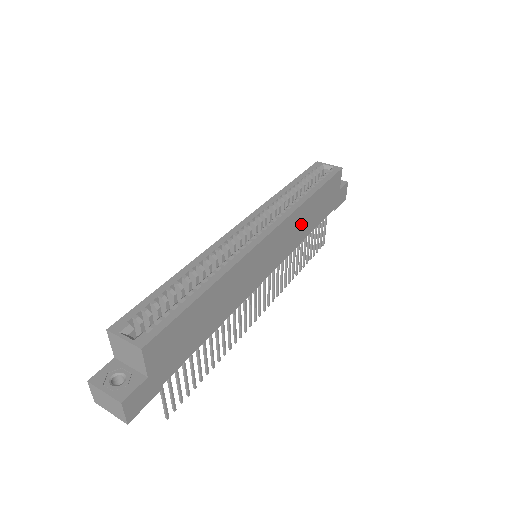
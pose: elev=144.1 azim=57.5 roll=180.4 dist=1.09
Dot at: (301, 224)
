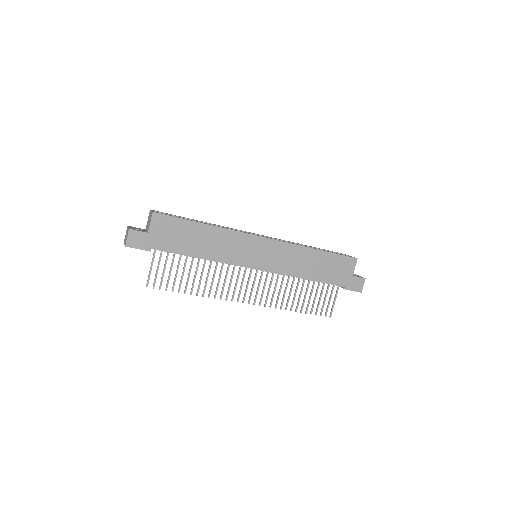
Dot at: (299, 262)
